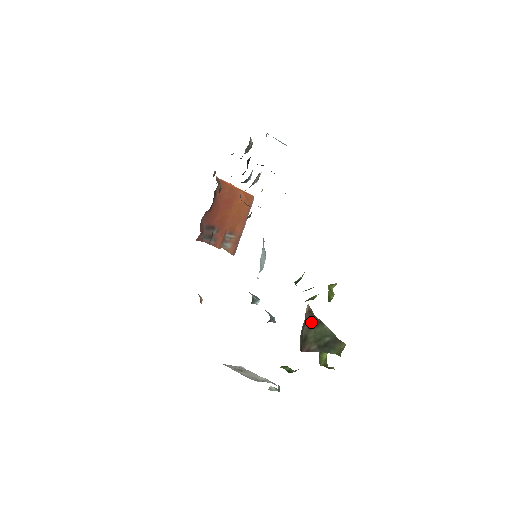
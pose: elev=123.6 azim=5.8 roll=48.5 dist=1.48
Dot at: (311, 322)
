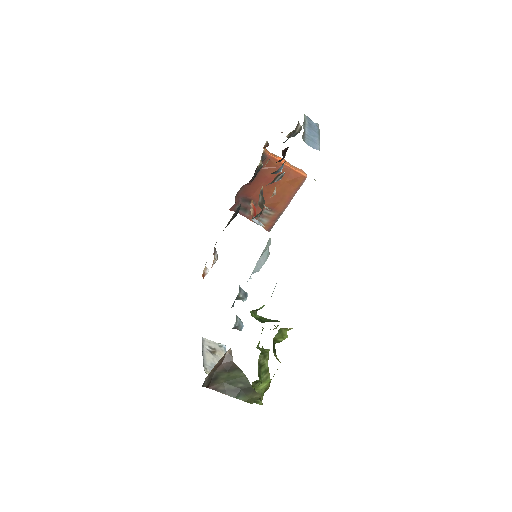
Dot at: (226, 366)
